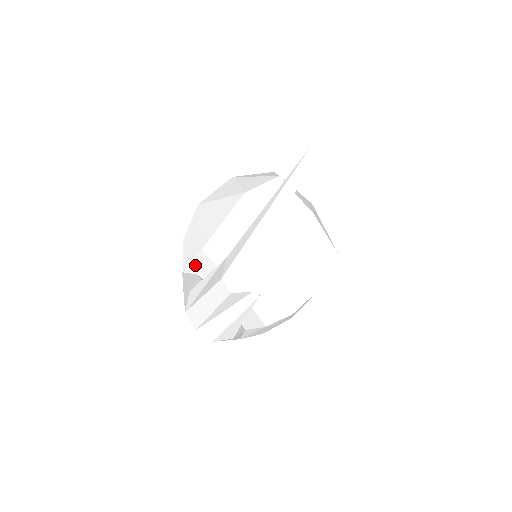
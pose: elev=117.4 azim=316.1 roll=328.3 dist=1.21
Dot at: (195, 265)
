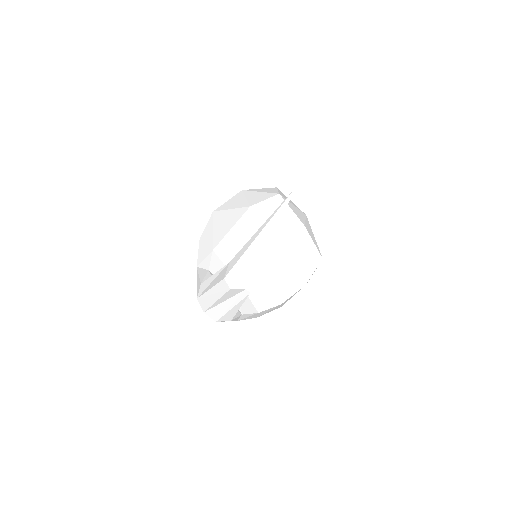
Dot at: (207, 262)
